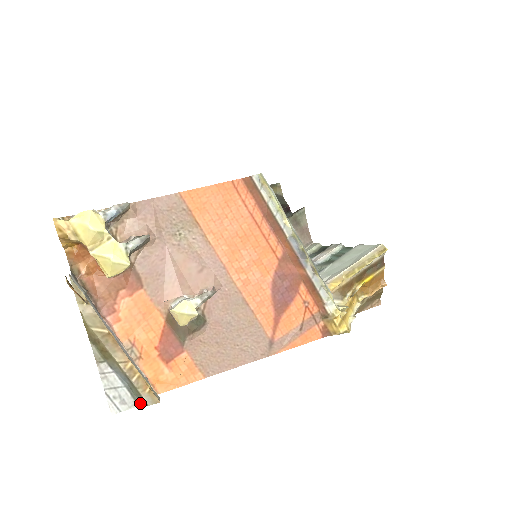
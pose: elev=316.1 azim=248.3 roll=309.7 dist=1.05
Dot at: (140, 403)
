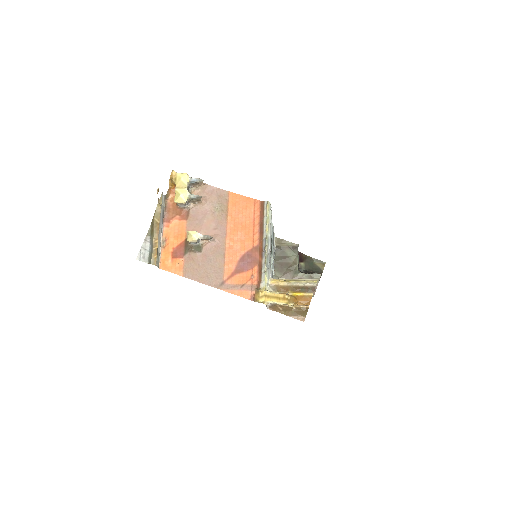
Dot at: (149, 262)
